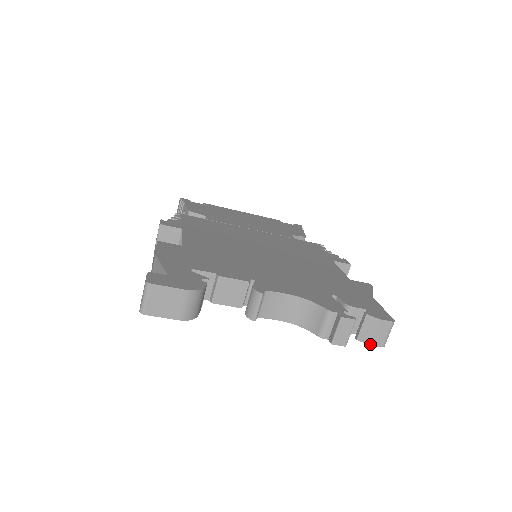
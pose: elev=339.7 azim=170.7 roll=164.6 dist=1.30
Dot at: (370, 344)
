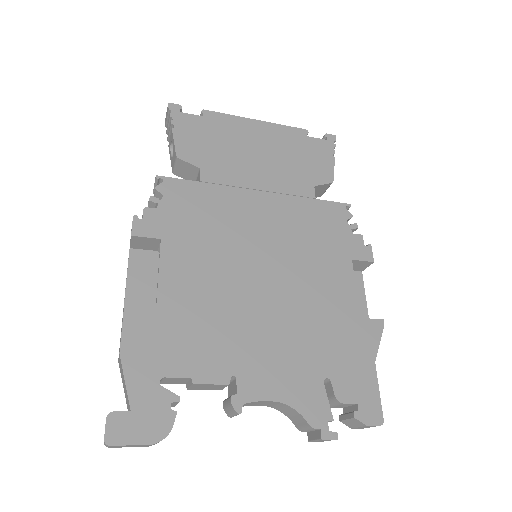
Dot at: (352, 428)
